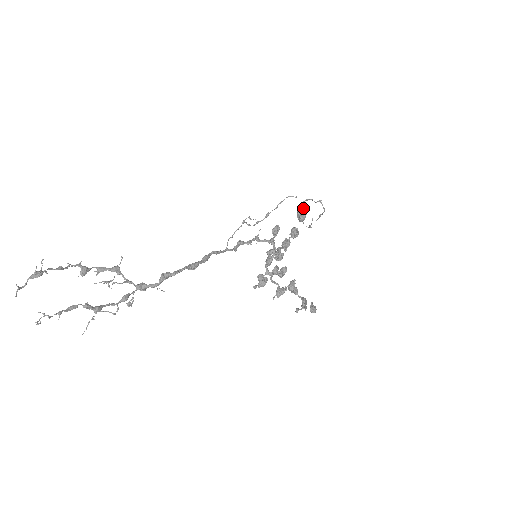
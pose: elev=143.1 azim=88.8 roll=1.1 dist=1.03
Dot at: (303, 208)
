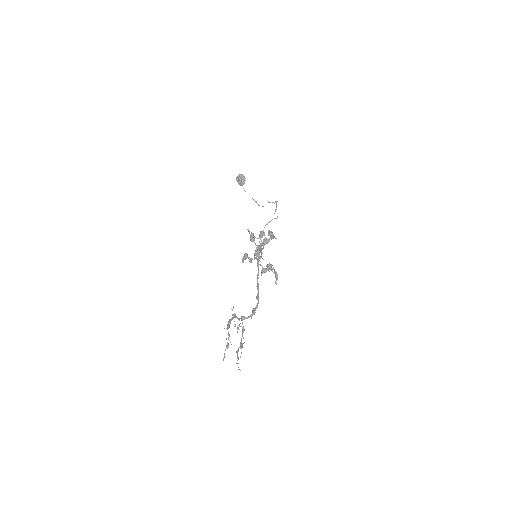
Dot at: (244, 178)
